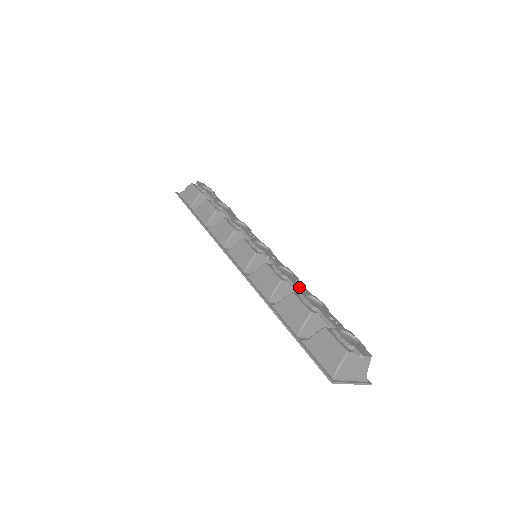
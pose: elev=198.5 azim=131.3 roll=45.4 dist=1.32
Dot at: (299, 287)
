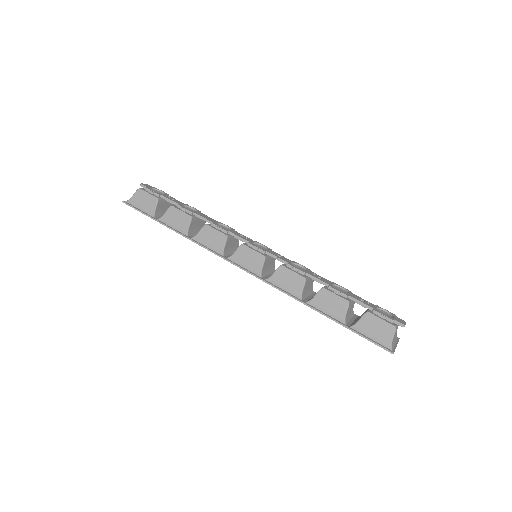
Dot at: (322, 280)
